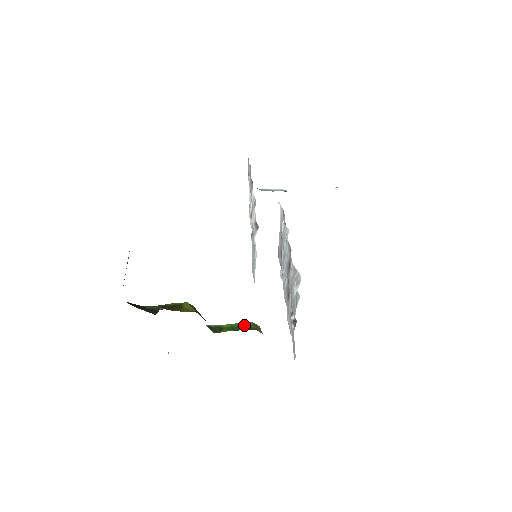
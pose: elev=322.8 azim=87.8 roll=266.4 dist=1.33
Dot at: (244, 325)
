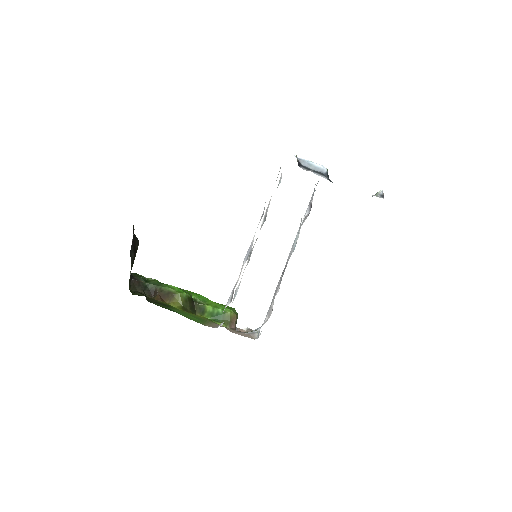
Dot at: (222, 315)
